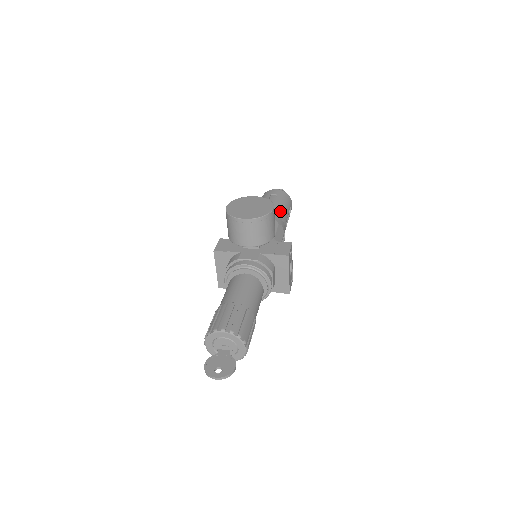
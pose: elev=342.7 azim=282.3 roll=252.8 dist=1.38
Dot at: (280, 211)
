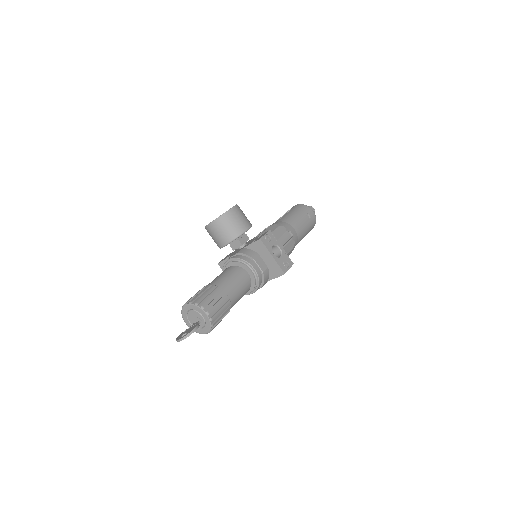
Dot at: (288, 218)
